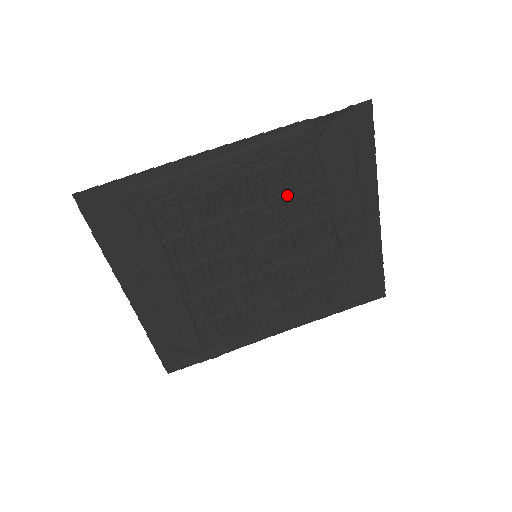
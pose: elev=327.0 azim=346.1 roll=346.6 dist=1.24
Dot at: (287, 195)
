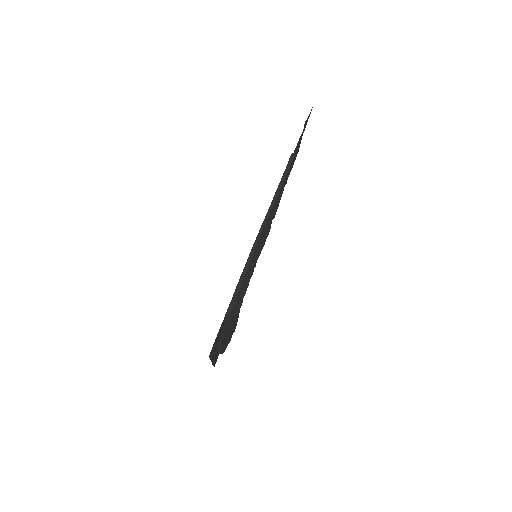
Dot at: occluded
